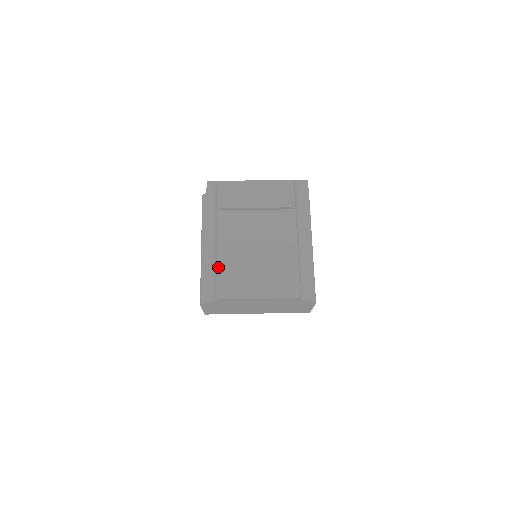
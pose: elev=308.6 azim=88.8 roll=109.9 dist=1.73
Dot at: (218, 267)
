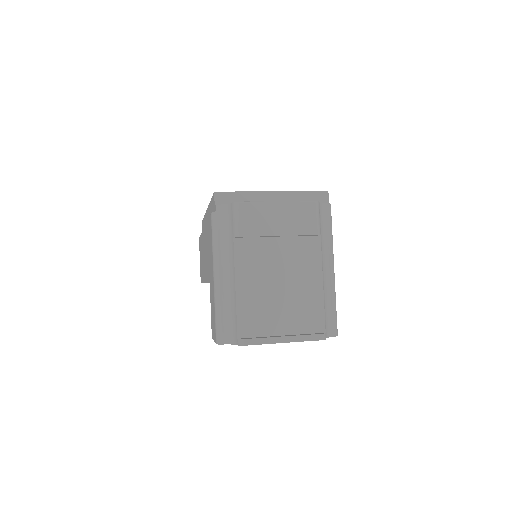
Dot at: (238, 307)
